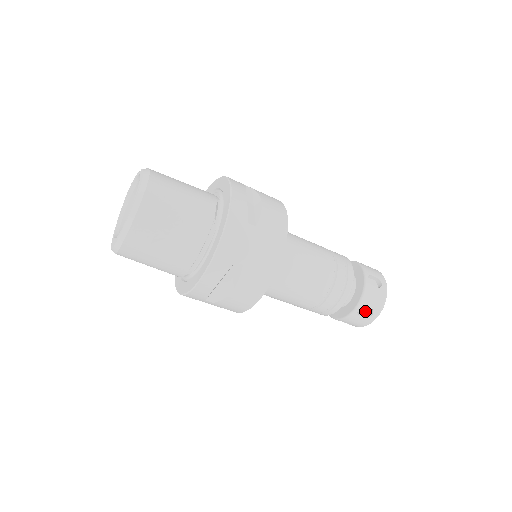
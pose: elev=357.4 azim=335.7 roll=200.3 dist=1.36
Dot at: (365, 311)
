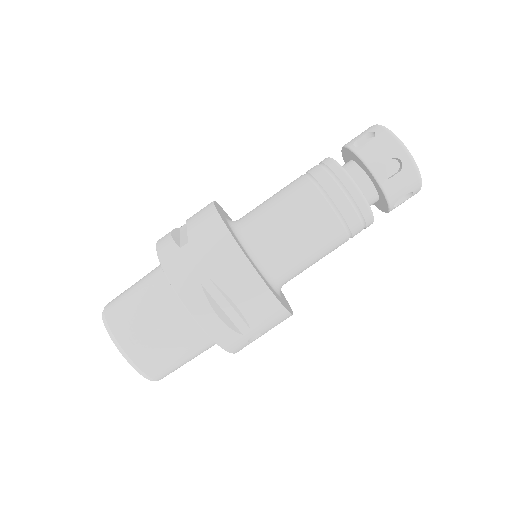
Dot at: (394, 168)
